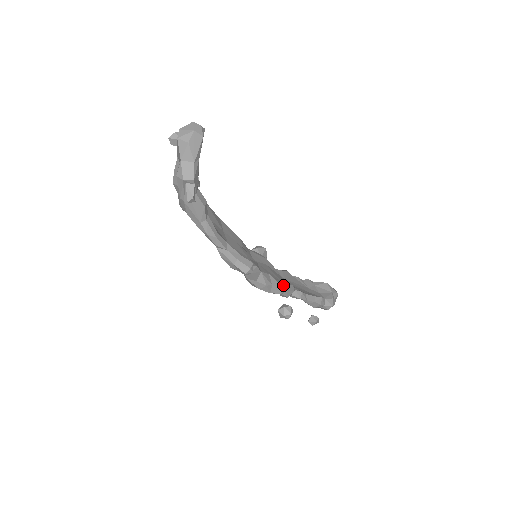
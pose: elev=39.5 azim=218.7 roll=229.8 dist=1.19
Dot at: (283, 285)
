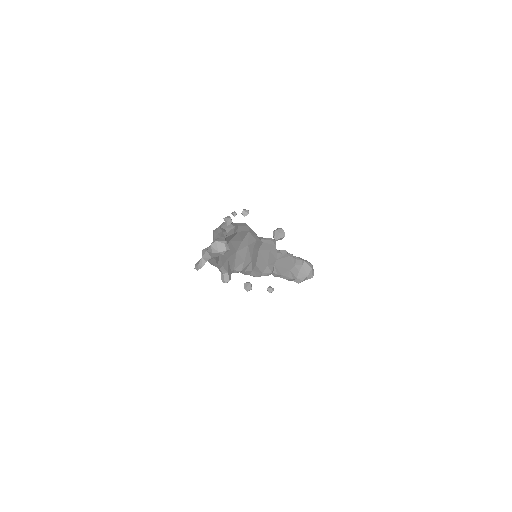
Dot at: (261, 274)
